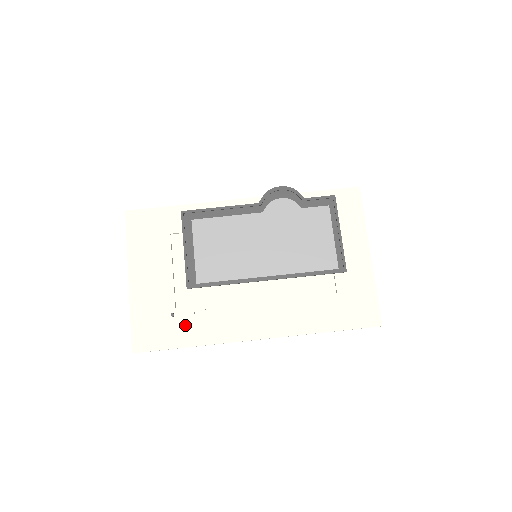
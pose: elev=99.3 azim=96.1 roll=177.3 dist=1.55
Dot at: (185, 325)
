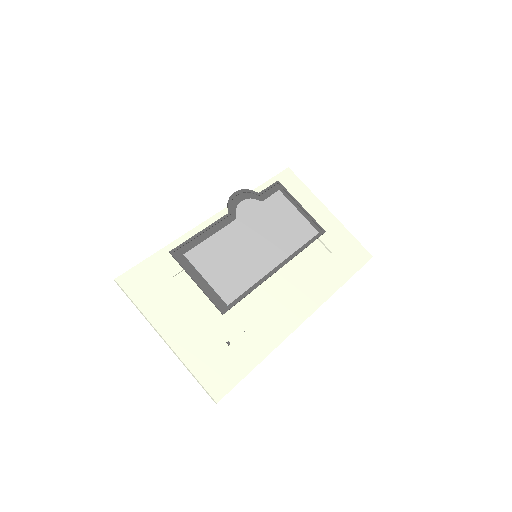
Dot at: (243, 346)
